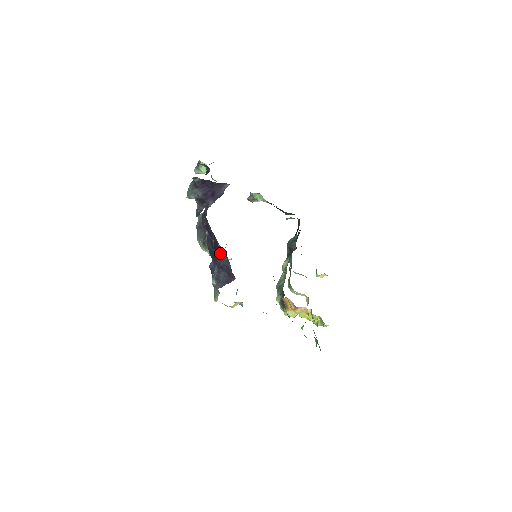
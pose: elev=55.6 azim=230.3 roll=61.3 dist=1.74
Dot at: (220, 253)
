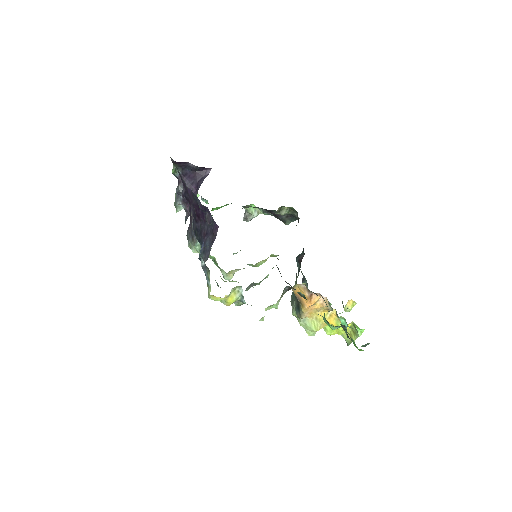
Dot at: (202, 217)
